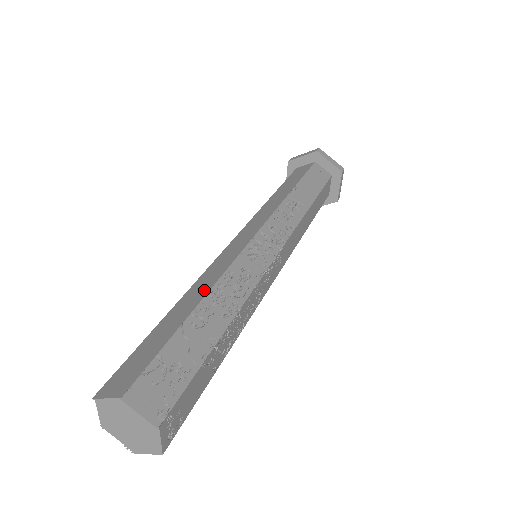
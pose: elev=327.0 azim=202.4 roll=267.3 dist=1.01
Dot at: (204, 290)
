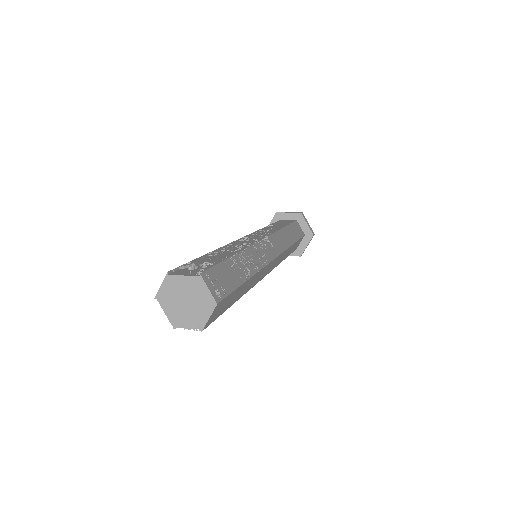
Dot at: occluded
